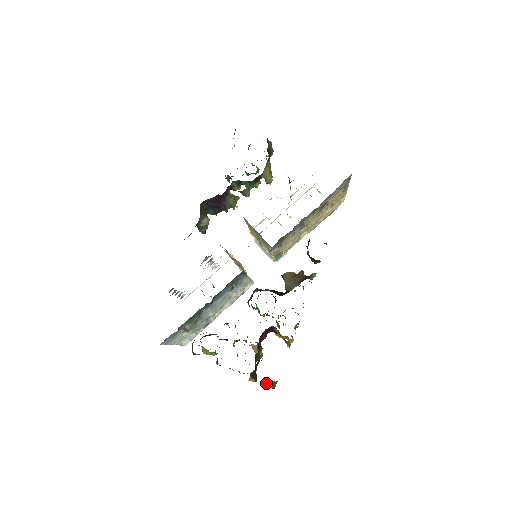
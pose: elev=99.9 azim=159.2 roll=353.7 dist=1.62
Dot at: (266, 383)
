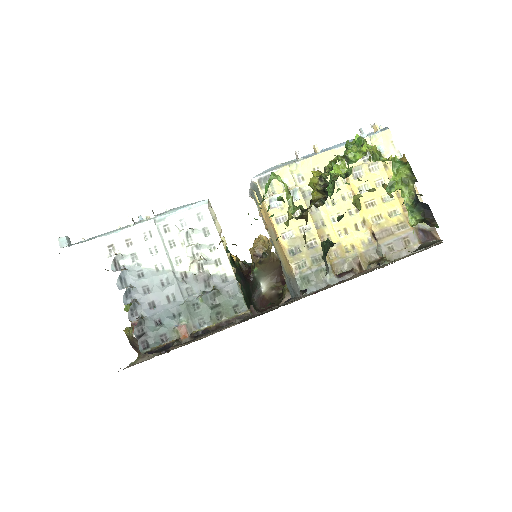
Dot at: occluded
